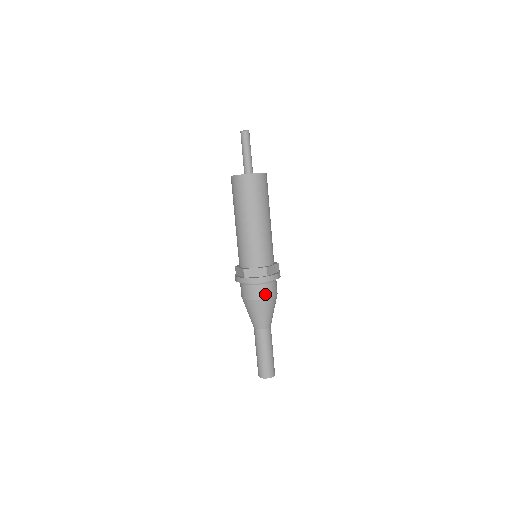
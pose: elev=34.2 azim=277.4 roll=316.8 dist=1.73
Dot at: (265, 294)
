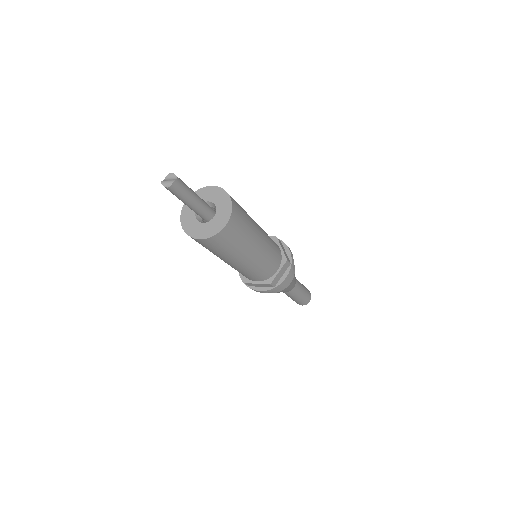
Dot at: (278, 290)
